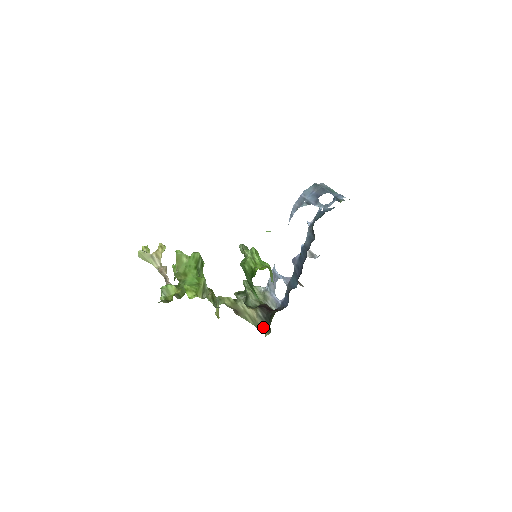
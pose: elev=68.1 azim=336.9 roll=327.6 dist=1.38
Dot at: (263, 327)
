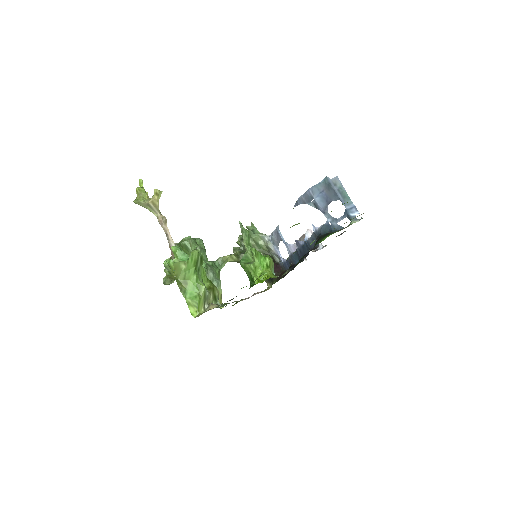
Dot at: (265, 280)
